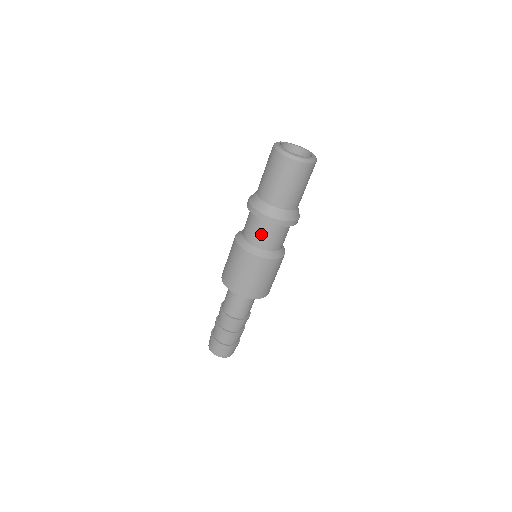
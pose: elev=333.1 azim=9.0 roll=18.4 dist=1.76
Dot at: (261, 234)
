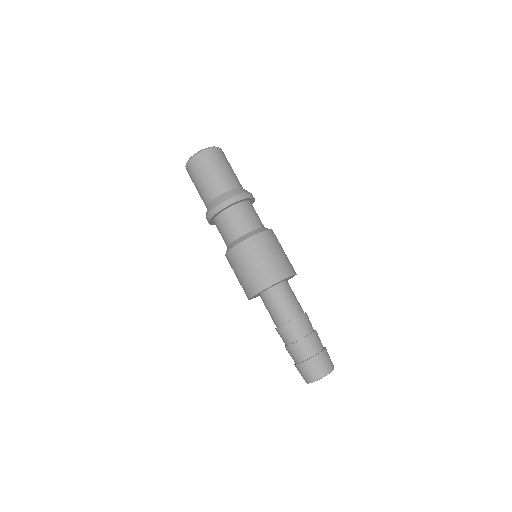
Dot at: (240, 220)
